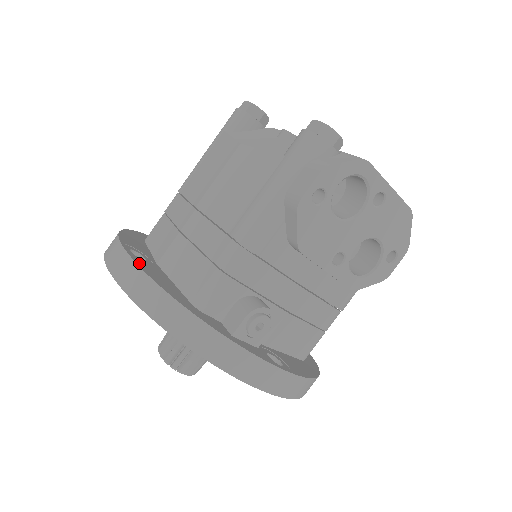
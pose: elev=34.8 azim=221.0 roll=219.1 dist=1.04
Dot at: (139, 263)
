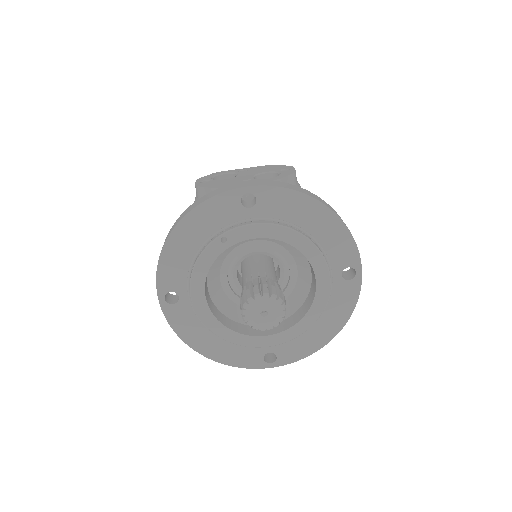
Dot at: occluded
